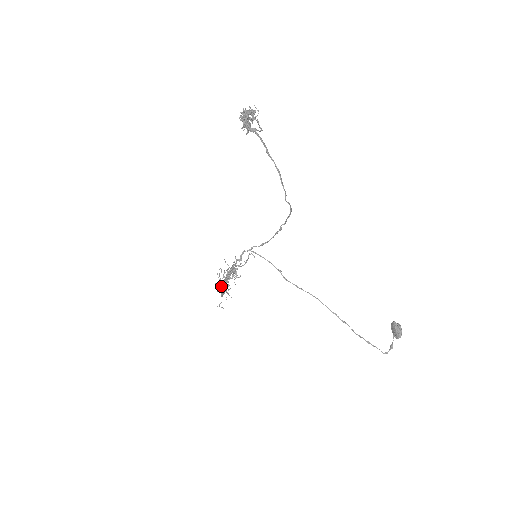
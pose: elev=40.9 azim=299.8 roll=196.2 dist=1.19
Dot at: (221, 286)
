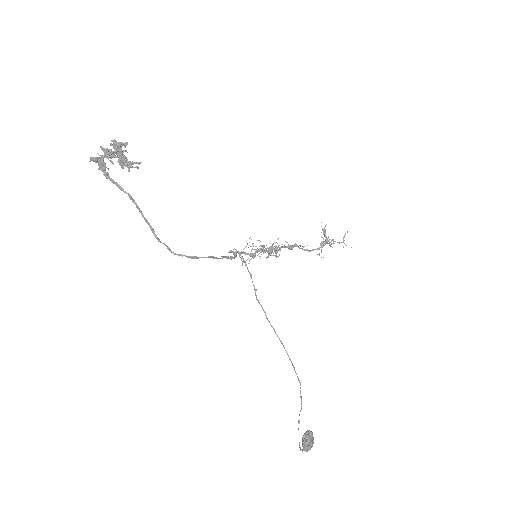
Dot at: (325, 236)
